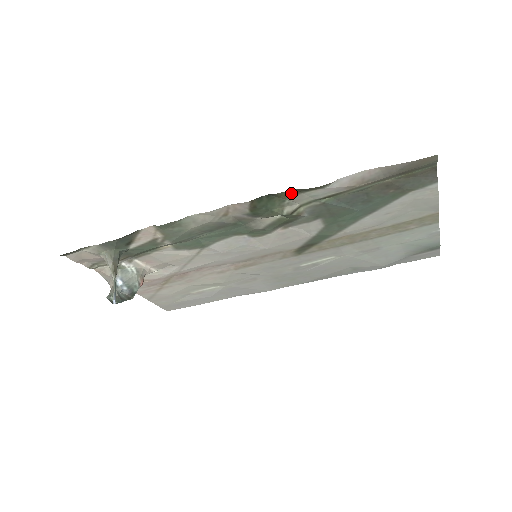
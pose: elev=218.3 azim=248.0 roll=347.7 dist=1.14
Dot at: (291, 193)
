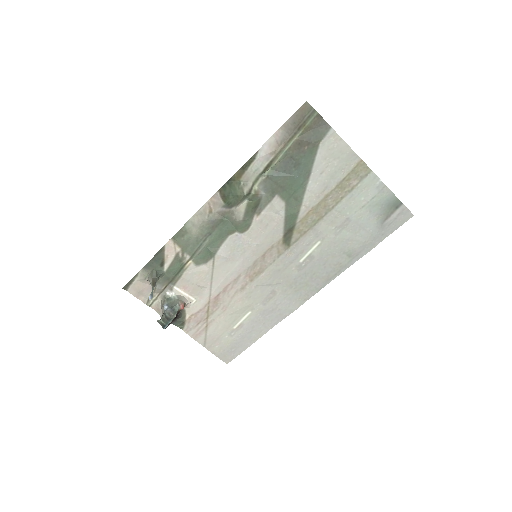
Dot at: (240, 173)
